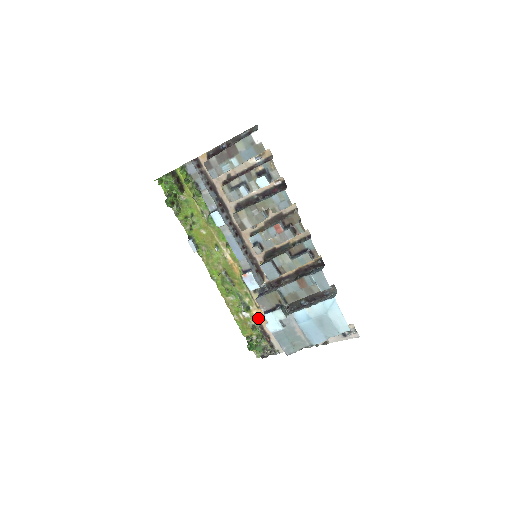
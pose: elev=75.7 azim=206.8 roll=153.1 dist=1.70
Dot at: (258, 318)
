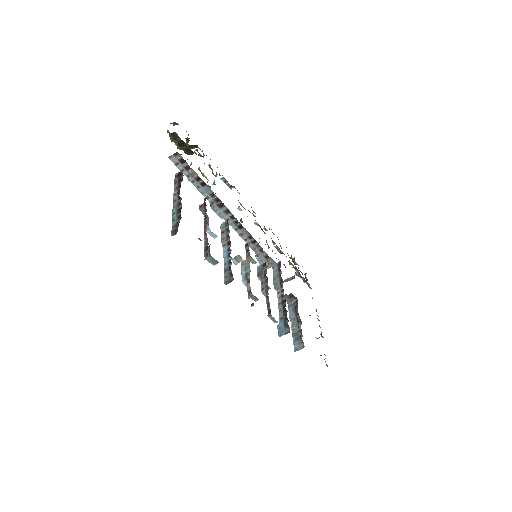
Dot at: occluded
